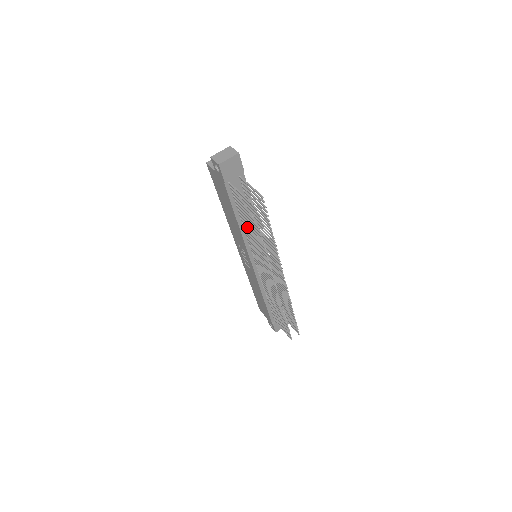
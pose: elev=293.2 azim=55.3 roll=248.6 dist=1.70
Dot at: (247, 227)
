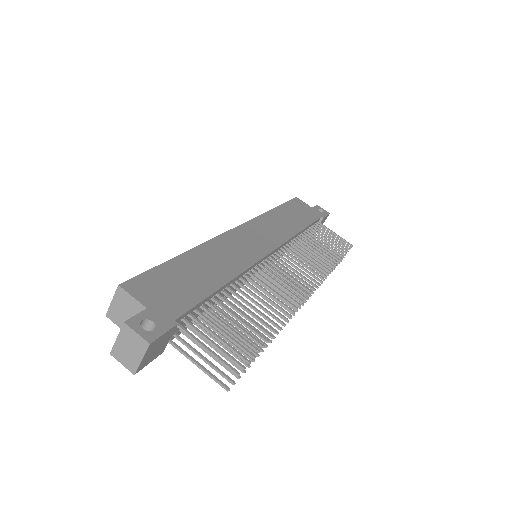
Dot at: occluded
